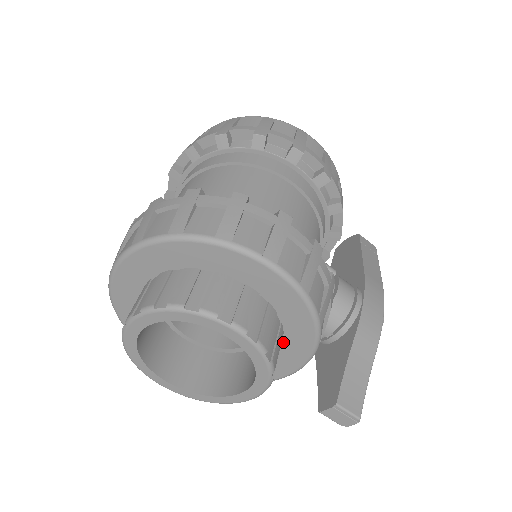
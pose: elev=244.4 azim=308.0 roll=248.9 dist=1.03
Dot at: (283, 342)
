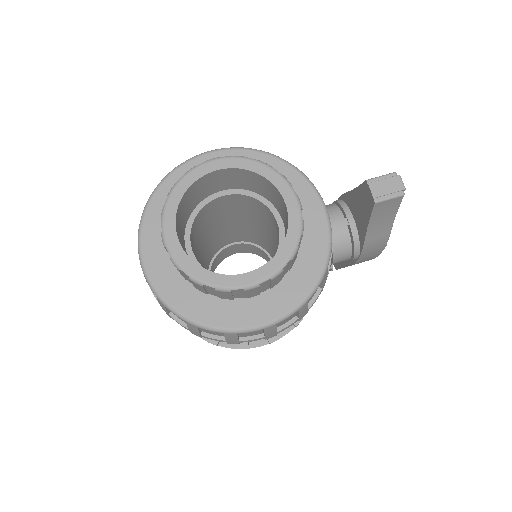
Dot at: occluded
